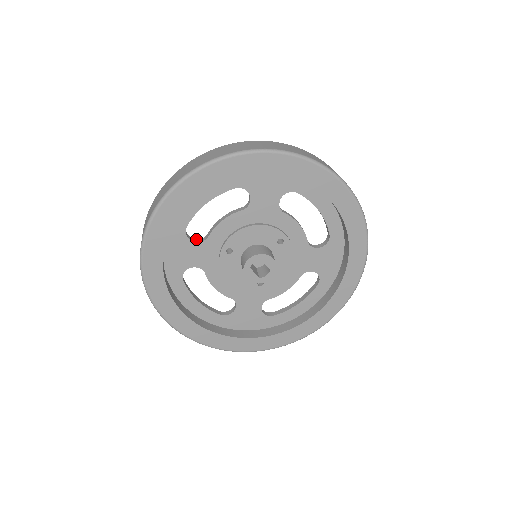
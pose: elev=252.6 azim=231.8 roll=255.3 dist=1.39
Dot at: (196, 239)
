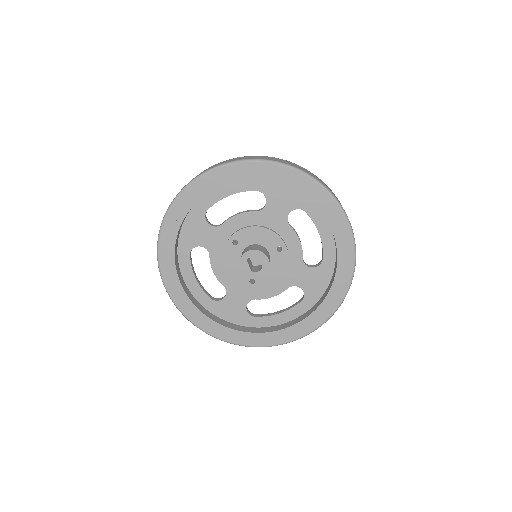
Dot at: (212, 224)
